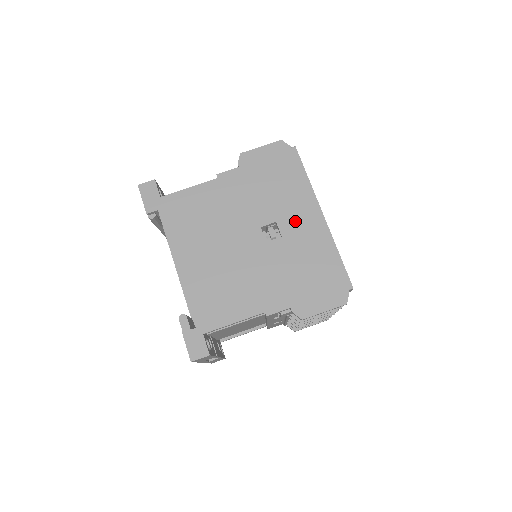
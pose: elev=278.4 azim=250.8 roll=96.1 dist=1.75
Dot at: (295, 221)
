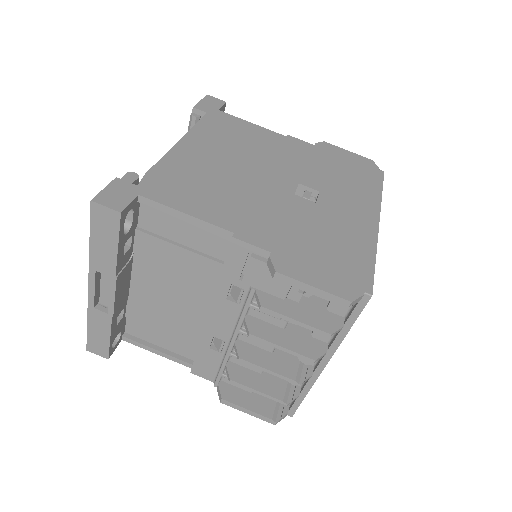
Dot at: (342, 204)
